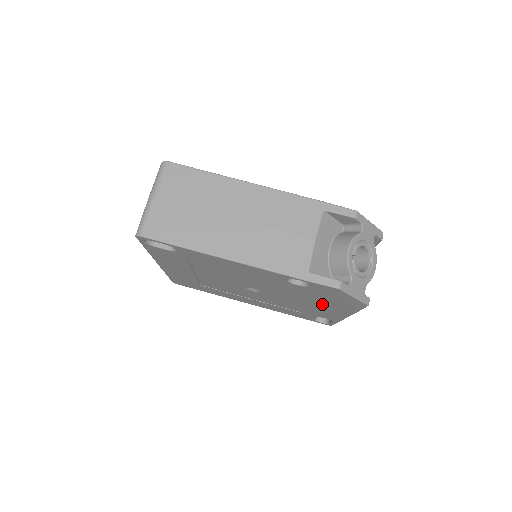
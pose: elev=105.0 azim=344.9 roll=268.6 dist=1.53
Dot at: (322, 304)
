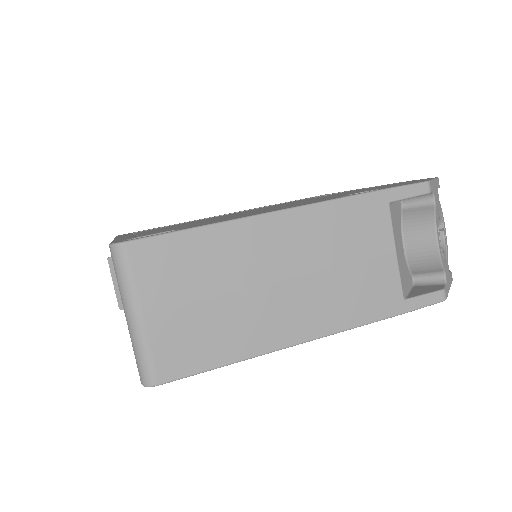
Dot at: occluded
